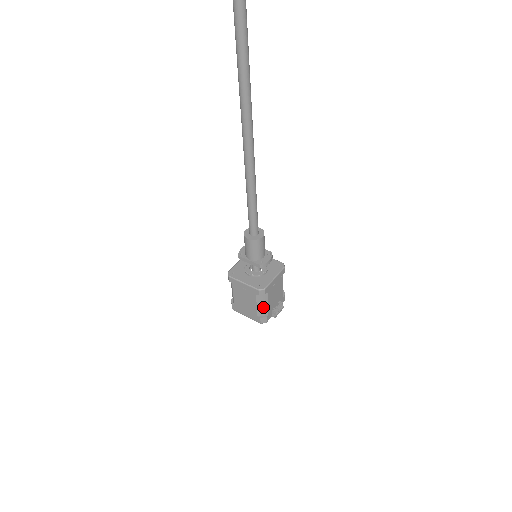
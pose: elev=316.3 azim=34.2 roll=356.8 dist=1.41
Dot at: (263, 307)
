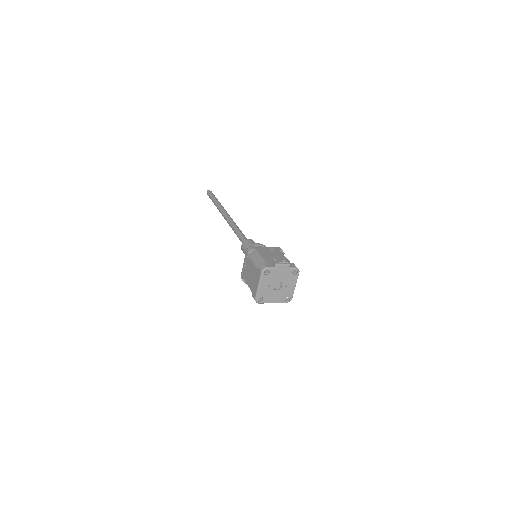
Dot at: (258, 260)
